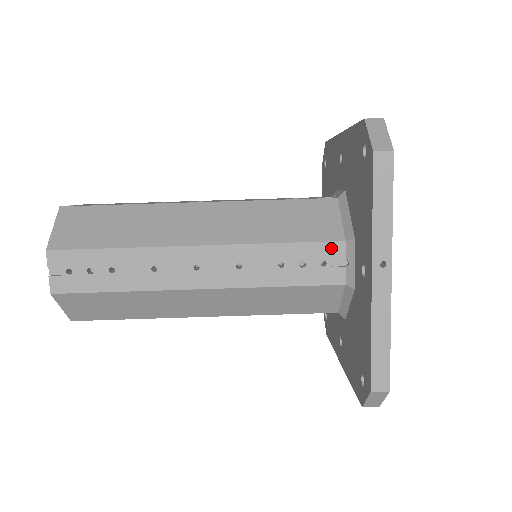
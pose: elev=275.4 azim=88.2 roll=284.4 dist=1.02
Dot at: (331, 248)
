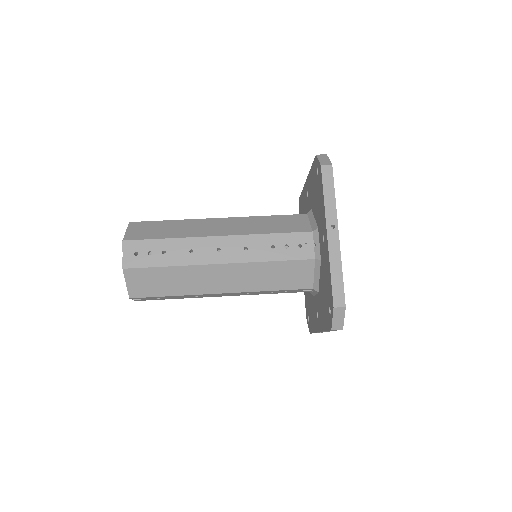
Dot at: (304, 236)
